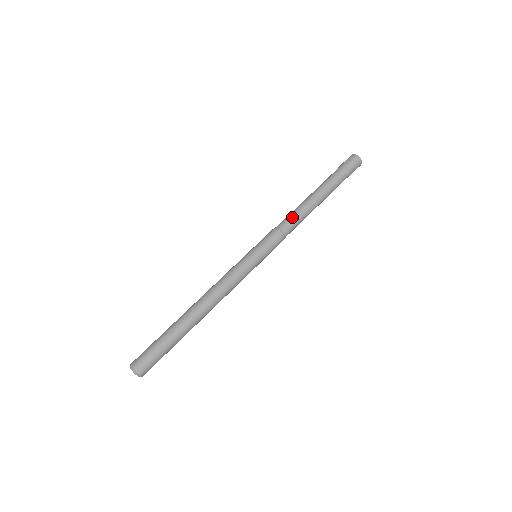
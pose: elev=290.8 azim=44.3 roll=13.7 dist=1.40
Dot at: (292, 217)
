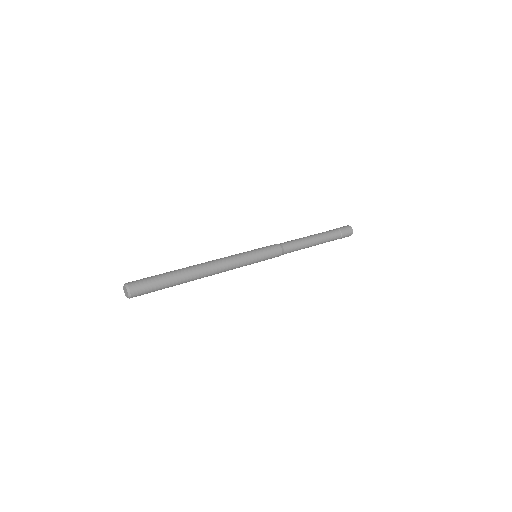
Dot at: (294, 243)
